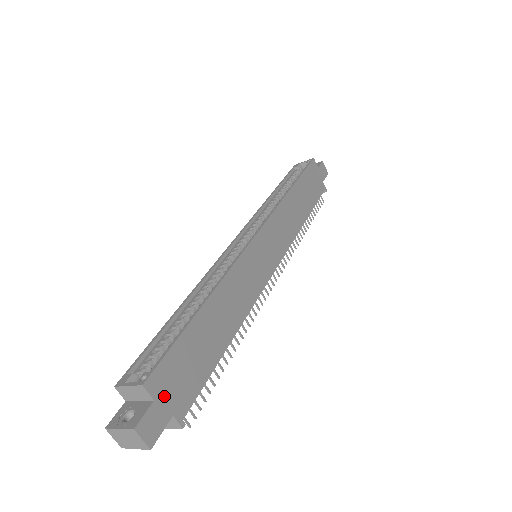
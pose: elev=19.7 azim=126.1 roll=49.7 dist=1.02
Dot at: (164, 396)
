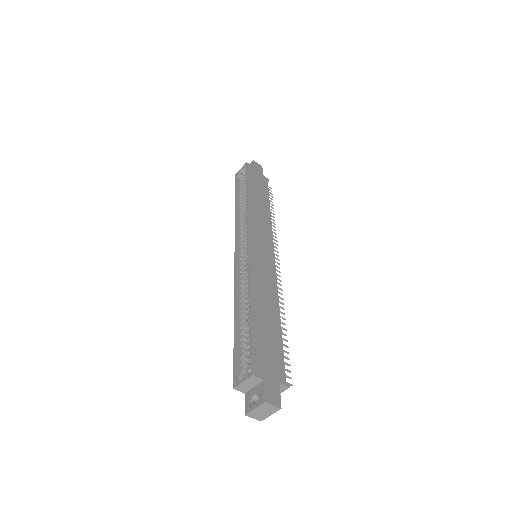
Dot at: (267, 374)
